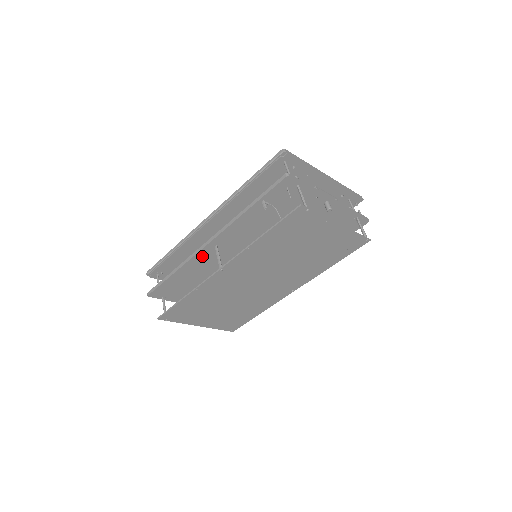
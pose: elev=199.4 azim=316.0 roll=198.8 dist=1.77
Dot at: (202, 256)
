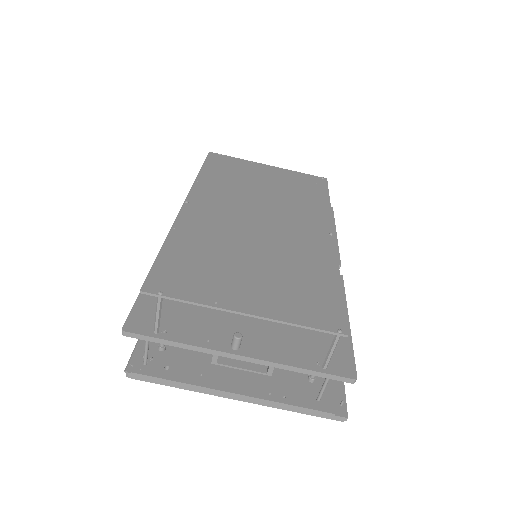
Dot at: occluded
